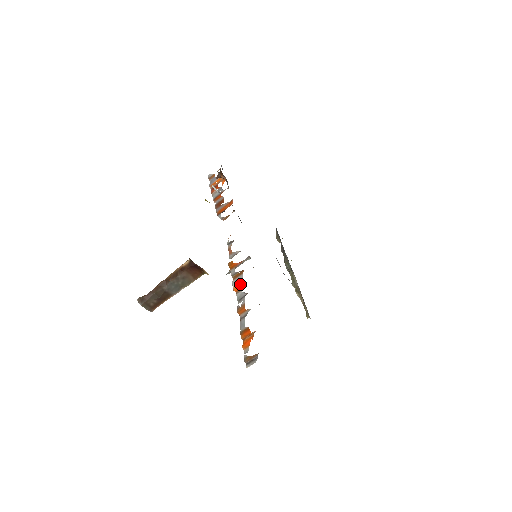
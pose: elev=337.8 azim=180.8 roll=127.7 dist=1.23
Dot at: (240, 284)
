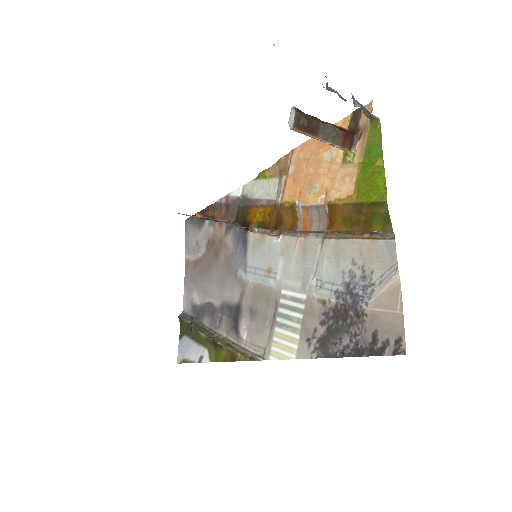
Dot at: occluded
